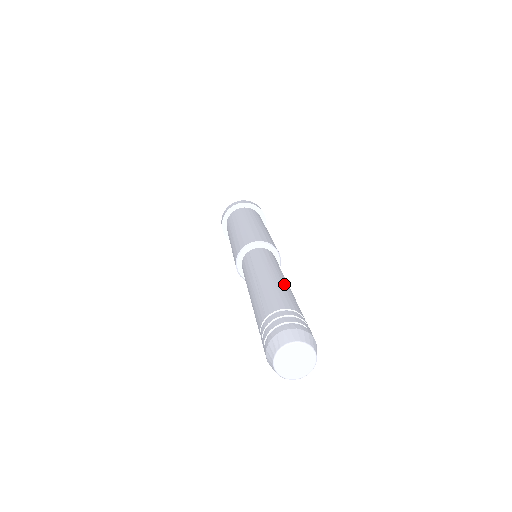
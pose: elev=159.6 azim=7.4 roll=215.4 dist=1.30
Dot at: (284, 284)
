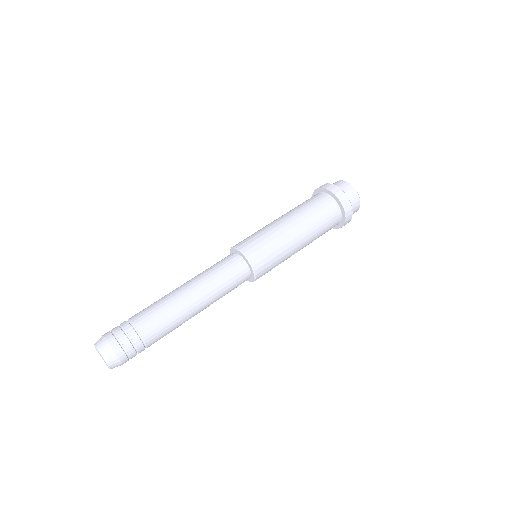
Dot at: (182, 308)
